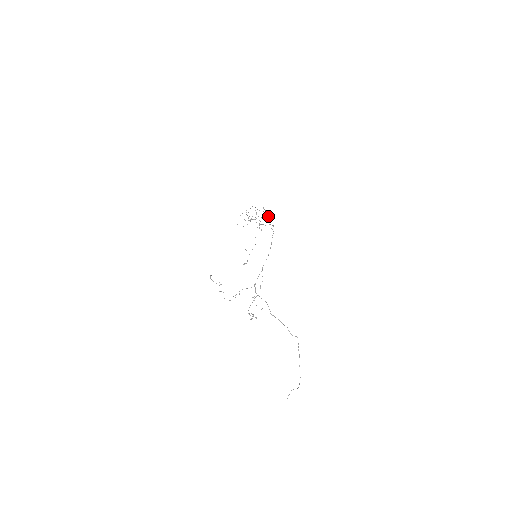
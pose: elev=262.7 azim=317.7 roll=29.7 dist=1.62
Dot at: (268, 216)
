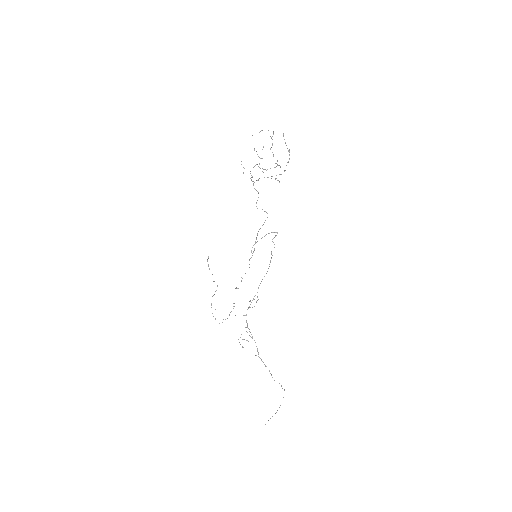
Dot at: occluded
